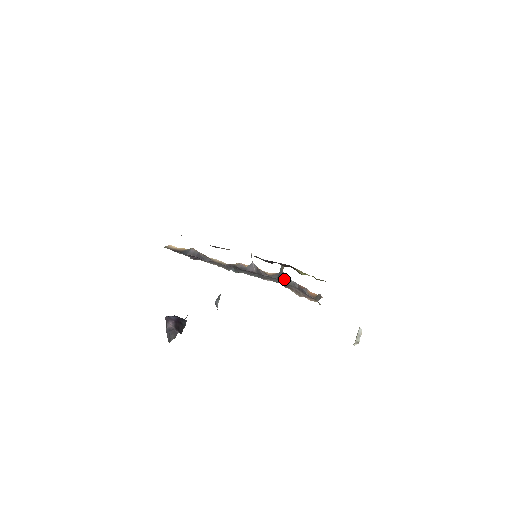
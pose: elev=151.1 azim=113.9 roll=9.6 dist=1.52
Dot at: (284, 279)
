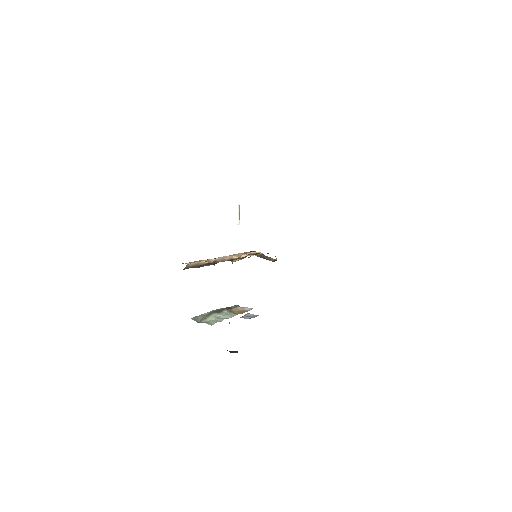
Dot at: (260, 256)
